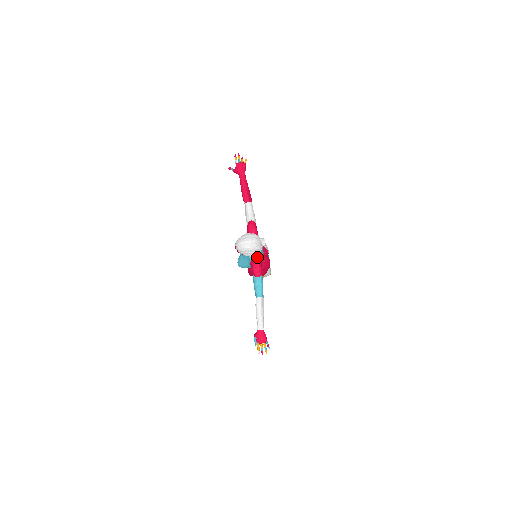
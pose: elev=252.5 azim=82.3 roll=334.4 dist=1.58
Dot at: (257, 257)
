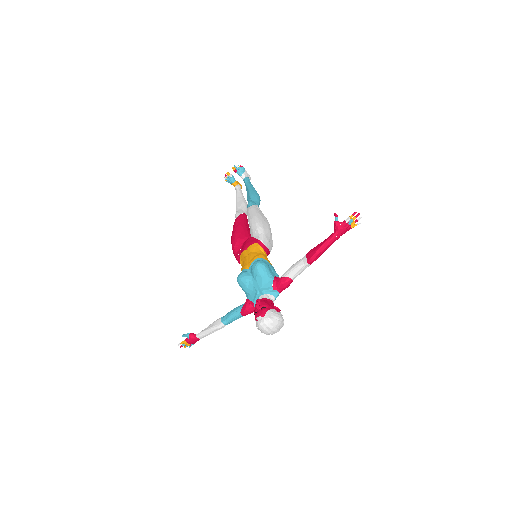
Dot at: occluded
